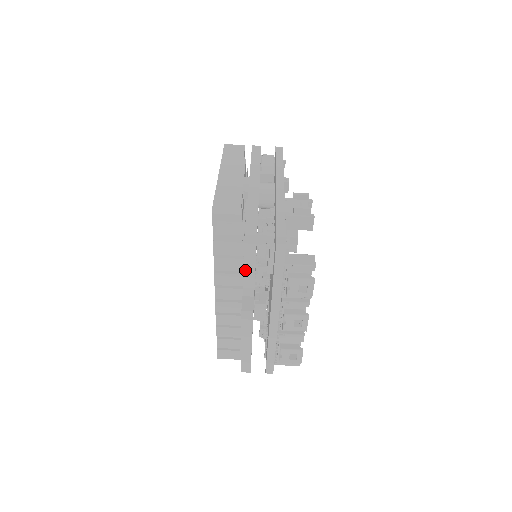
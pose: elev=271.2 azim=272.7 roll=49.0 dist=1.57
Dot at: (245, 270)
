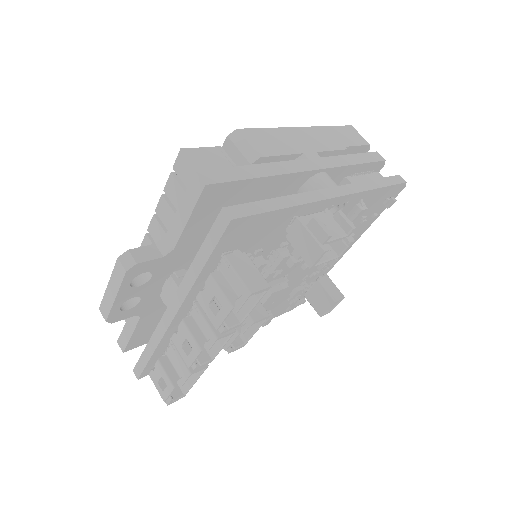
Dot at: (178, 213)
